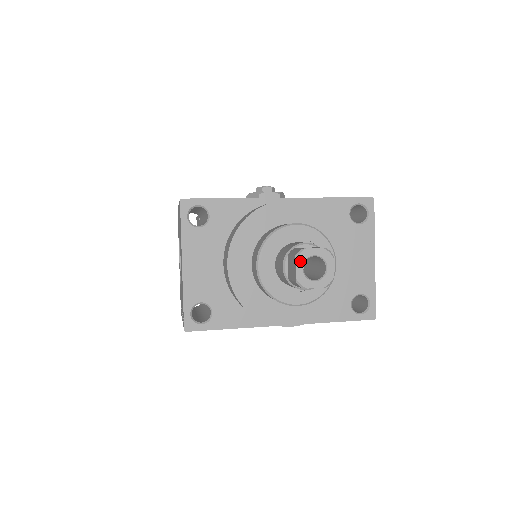
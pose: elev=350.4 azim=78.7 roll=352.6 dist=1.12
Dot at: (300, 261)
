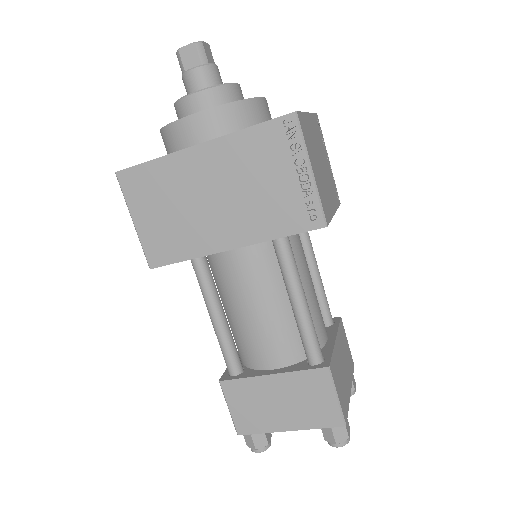
Dot at: occluded
